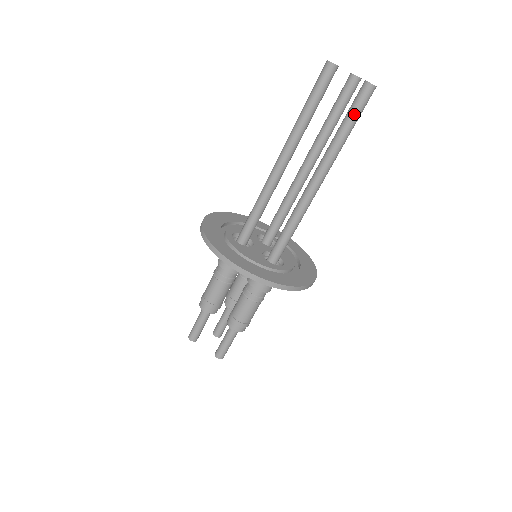
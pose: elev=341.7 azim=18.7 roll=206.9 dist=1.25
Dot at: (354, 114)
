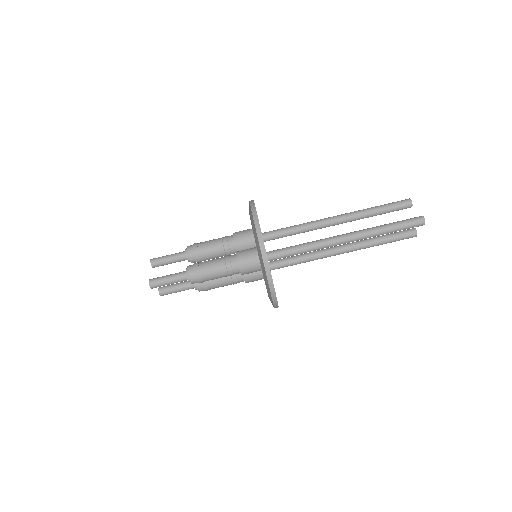
Dot at: occluded
